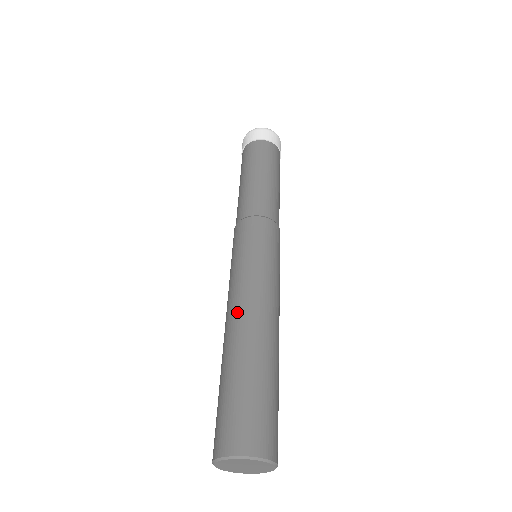
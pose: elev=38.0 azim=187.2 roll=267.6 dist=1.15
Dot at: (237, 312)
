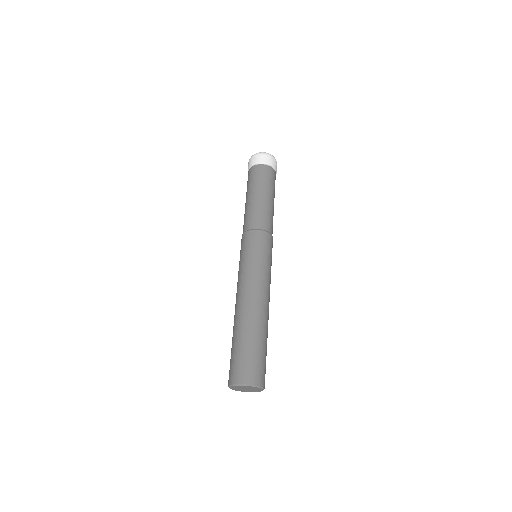
Dot at: (260, 299)
